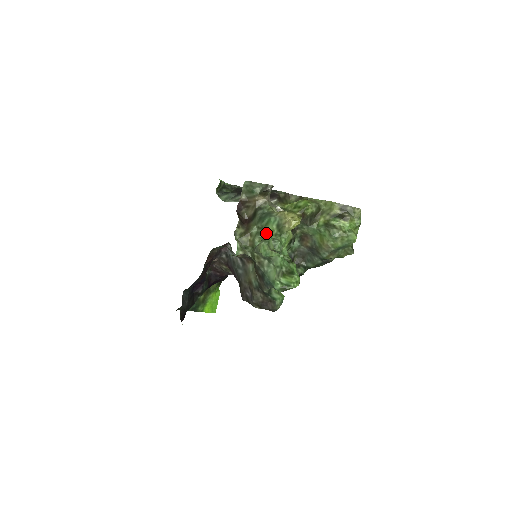
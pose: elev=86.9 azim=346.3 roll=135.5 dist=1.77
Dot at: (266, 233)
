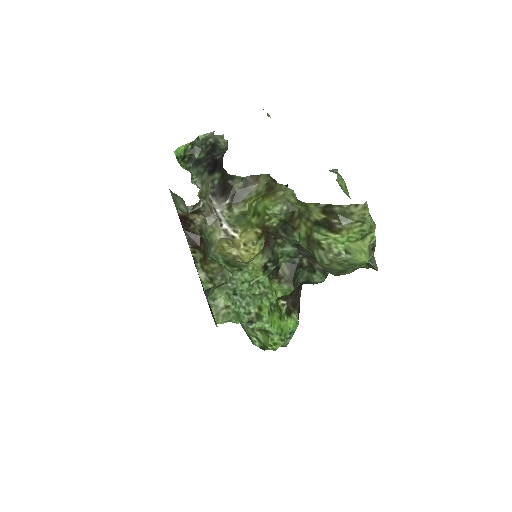
Dot at: occluded
